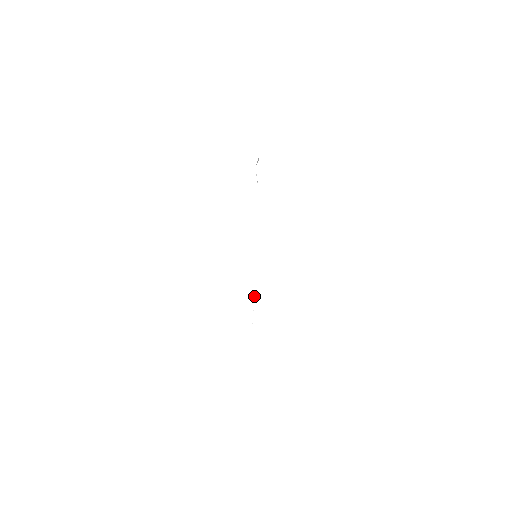
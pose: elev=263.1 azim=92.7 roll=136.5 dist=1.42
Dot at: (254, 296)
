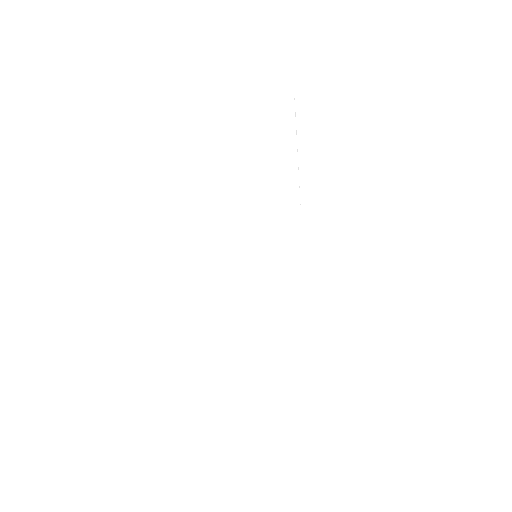
Dot at: occluded
